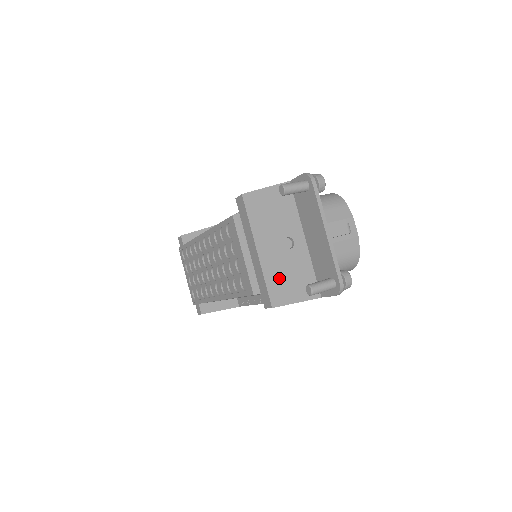
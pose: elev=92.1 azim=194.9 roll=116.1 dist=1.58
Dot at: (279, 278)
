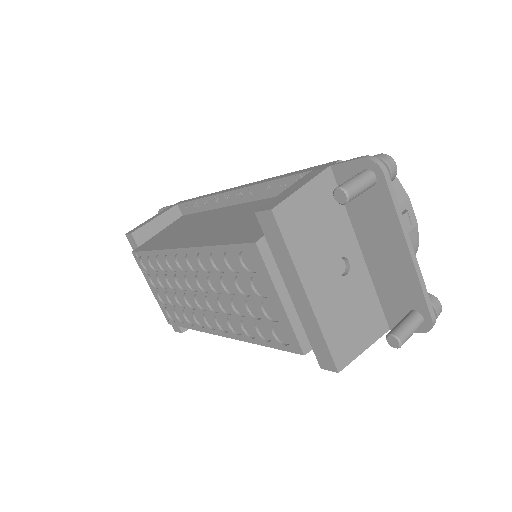
Dot at: (340, 325)
